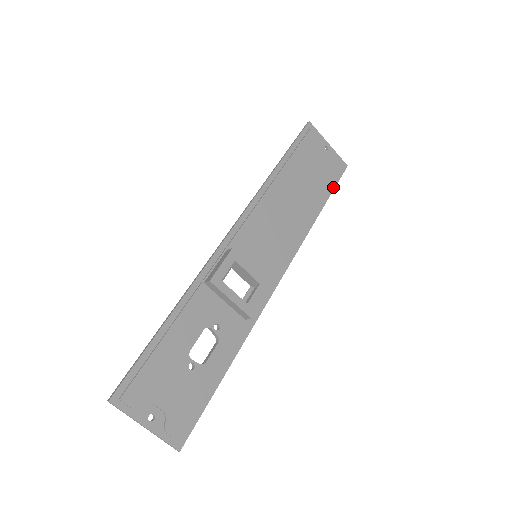
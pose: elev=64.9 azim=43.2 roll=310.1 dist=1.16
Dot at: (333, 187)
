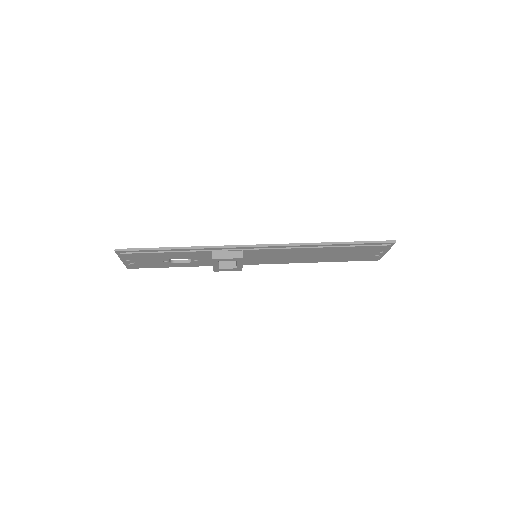
Dot at: occluded
